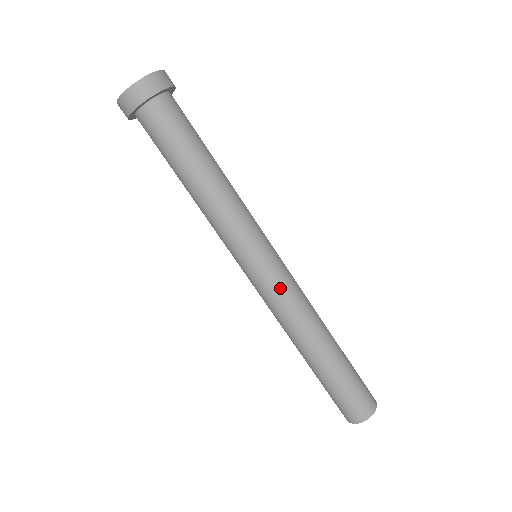
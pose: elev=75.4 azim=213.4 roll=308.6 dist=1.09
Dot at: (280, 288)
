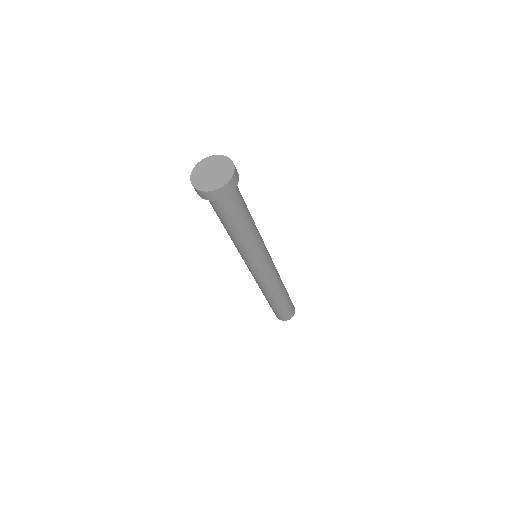
Dot at: (267, 277)
